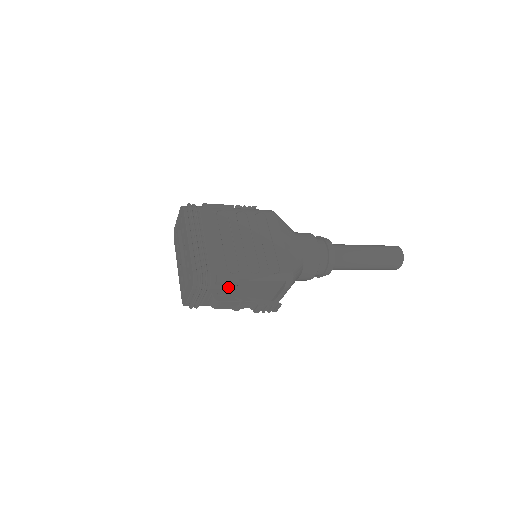
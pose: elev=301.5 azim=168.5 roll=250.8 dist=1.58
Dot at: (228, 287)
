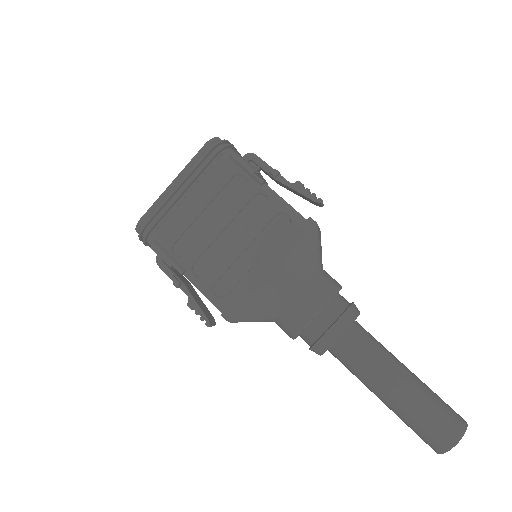
Dot at: occluded
